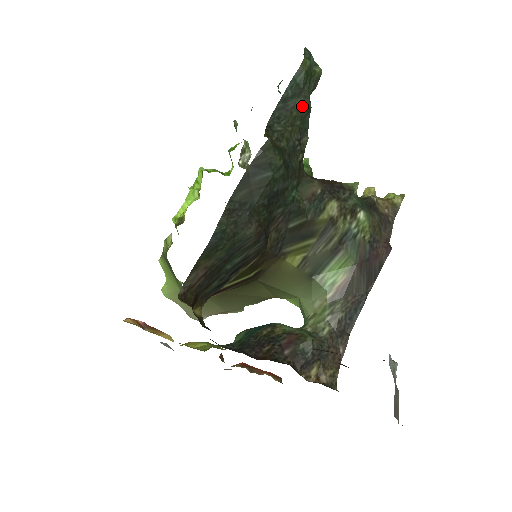
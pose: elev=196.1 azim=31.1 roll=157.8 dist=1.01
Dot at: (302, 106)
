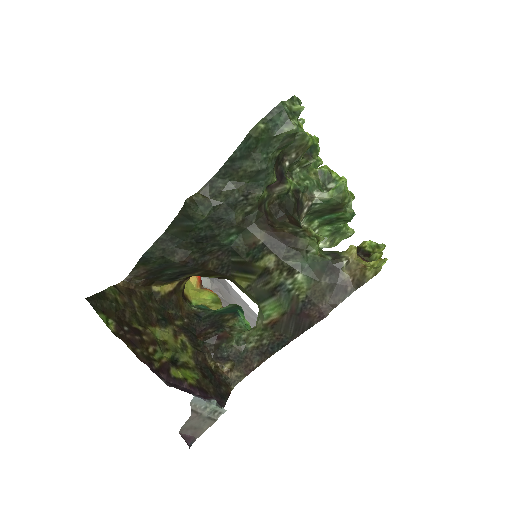
Dot at: (251, 167)
